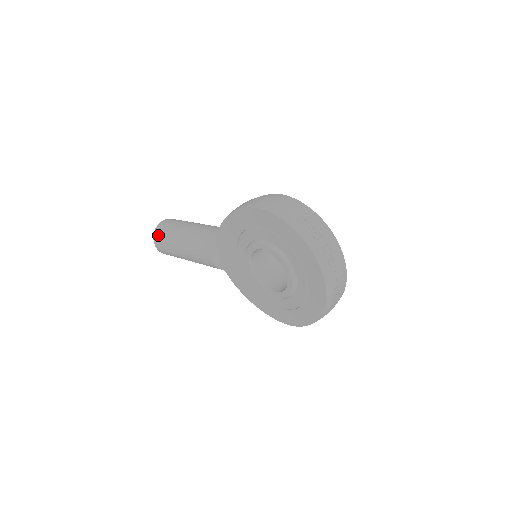
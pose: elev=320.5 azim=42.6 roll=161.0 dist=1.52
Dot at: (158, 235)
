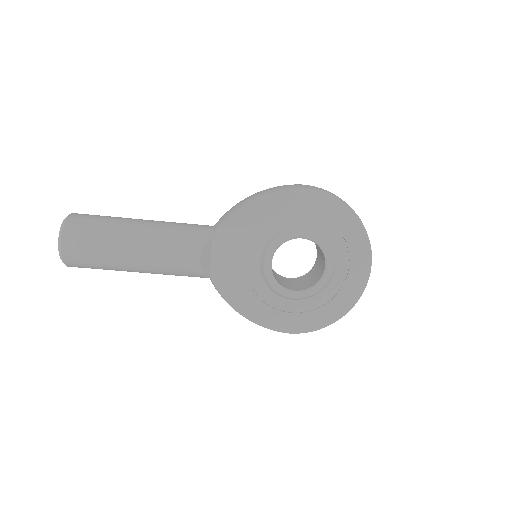
Dot at: (76, 230)
